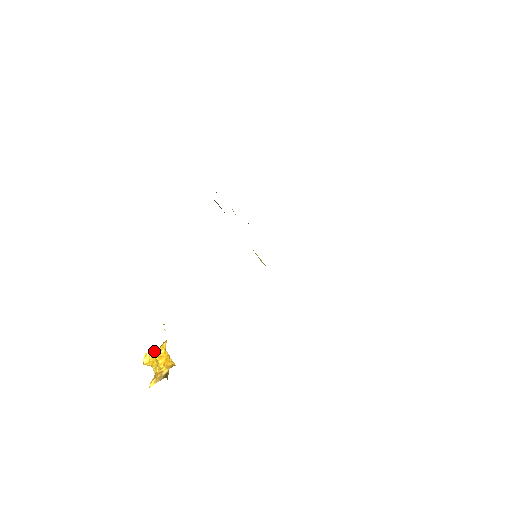
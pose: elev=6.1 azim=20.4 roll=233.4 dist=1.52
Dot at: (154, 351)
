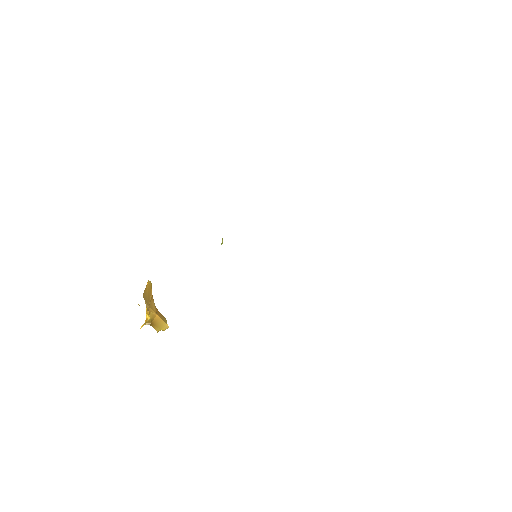
Dot at: occluded
